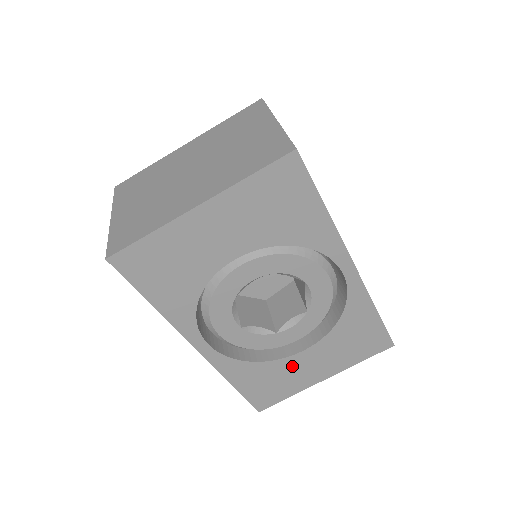
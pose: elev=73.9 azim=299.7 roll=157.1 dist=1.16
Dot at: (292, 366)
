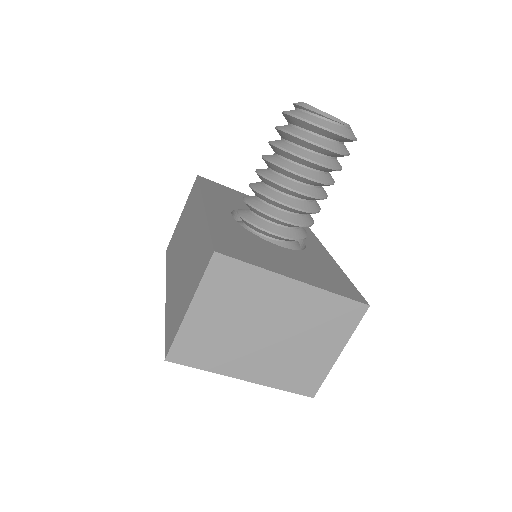
Dot at: occluded
